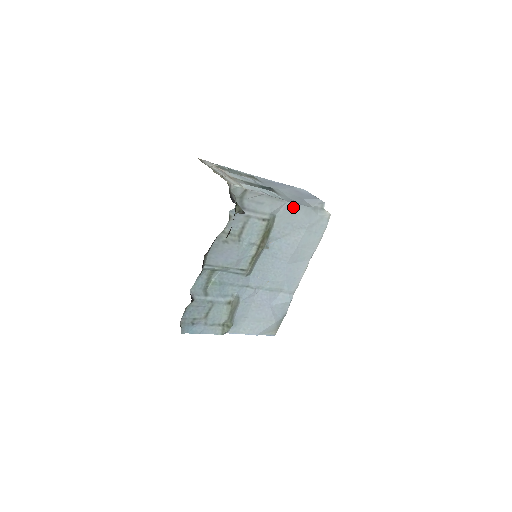
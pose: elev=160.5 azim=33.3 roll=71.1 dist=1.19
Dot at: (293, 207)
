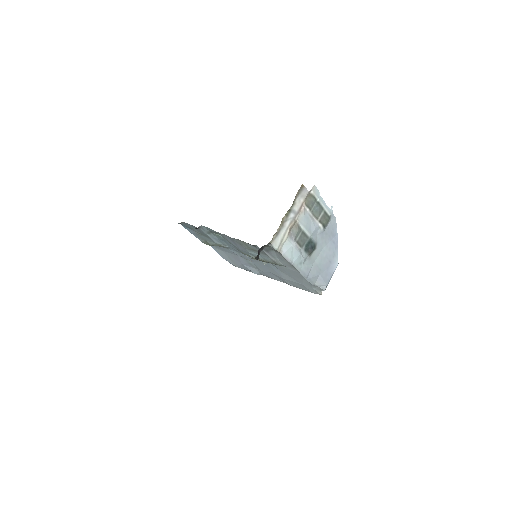
Dot at: (301, 276)
